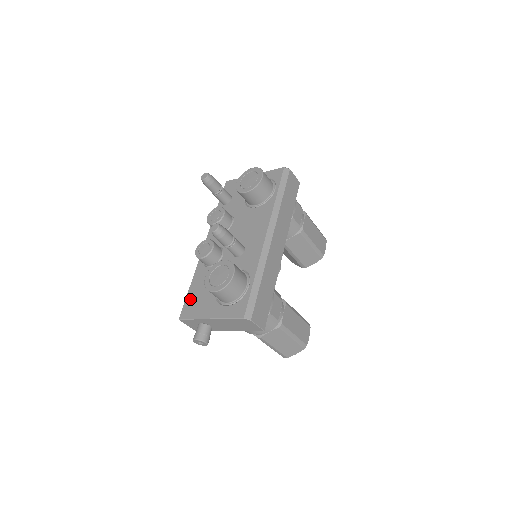
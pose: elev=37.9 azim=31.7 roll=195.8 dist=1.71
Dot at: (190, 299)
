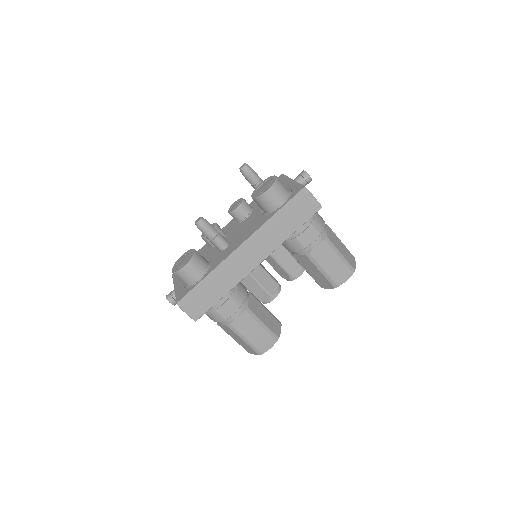
Dot at: occluded
